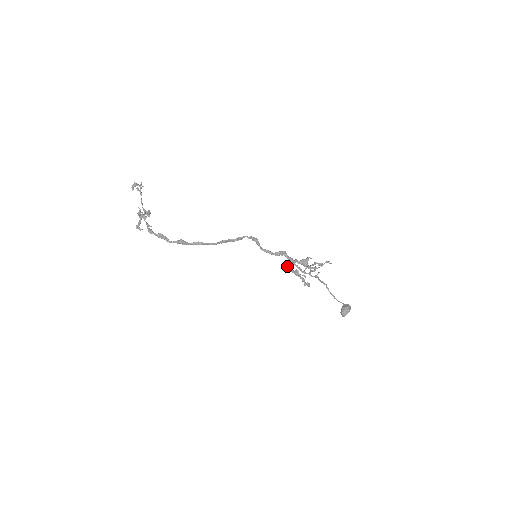
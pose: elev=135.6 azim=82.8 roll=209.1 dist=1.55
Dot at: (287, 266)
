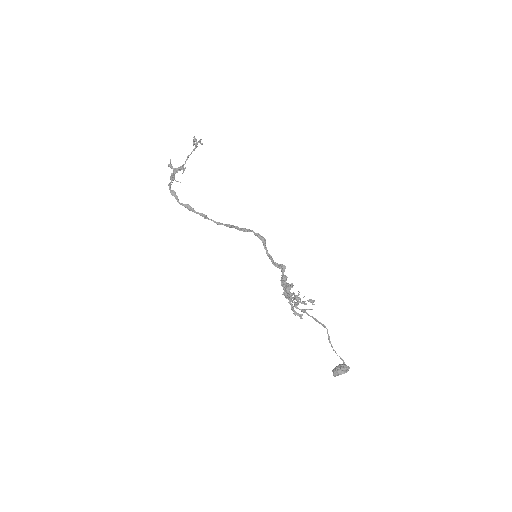
Dot at: (281, 283)
